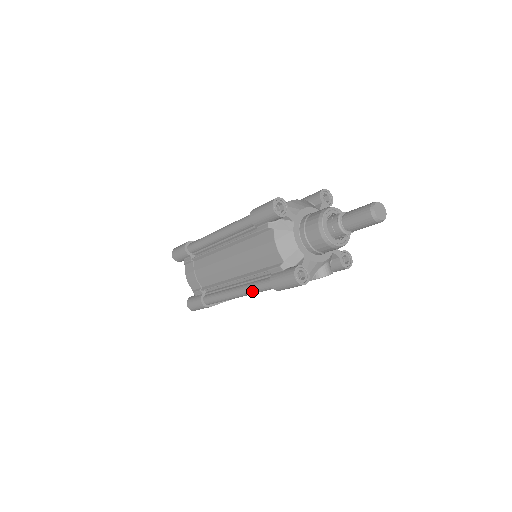
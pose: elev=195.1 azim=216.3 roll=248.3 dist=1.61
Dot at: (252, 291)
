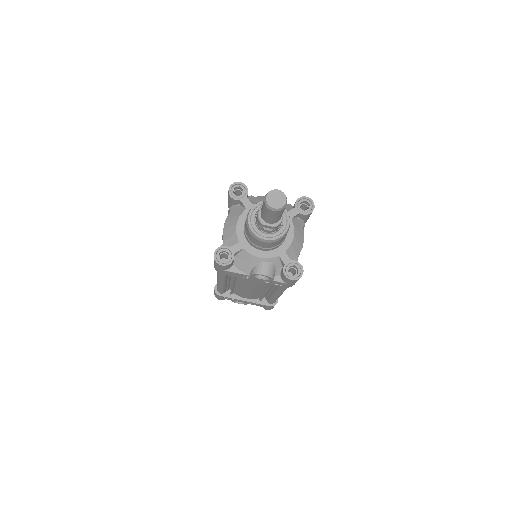
Dot at: (217, 274)
